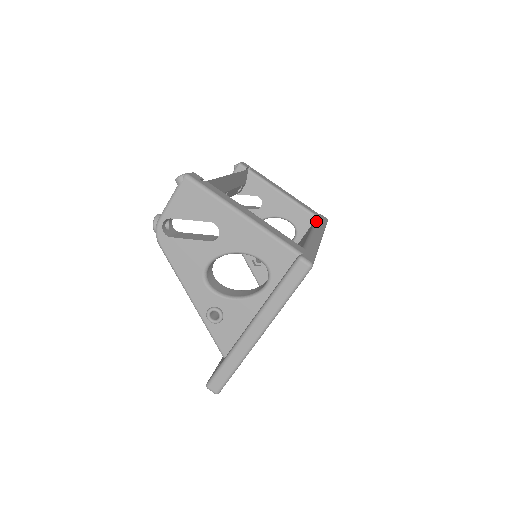
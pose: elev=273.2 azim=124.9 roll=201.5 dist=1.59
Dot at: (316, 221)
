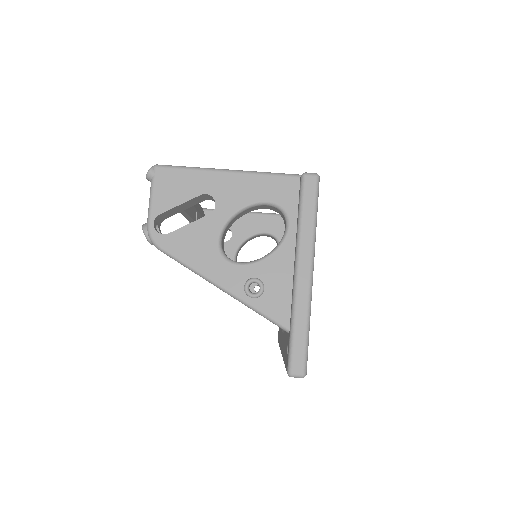
Dot at: occluded
